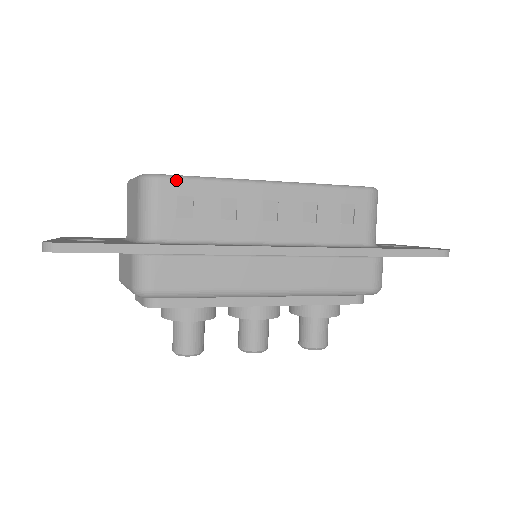
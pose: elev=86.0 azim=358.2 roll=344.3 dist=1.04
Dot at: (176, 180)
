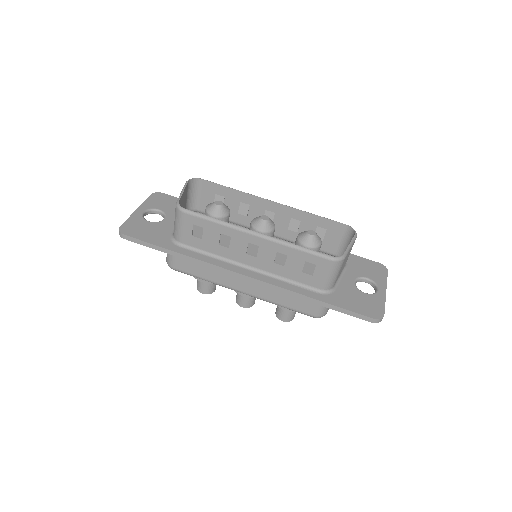
Dot at: (193, 216)
